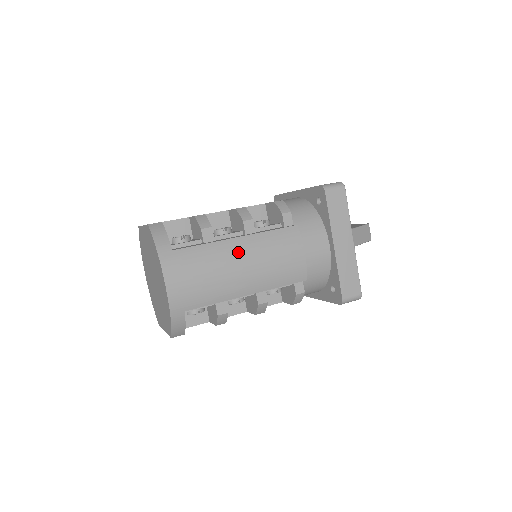
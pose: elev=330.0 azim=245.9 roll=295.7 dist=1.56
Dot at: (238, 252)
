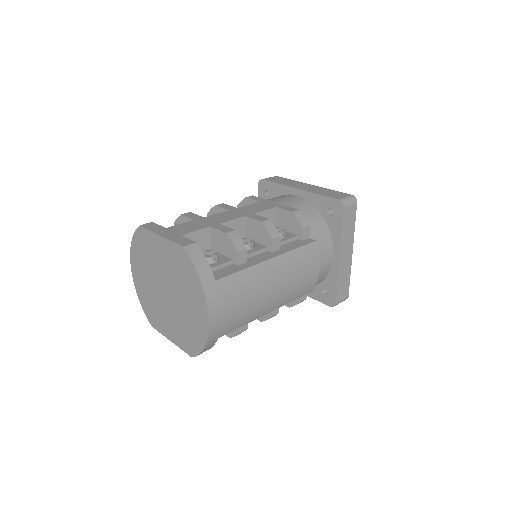
Dot at: (271, 275)
